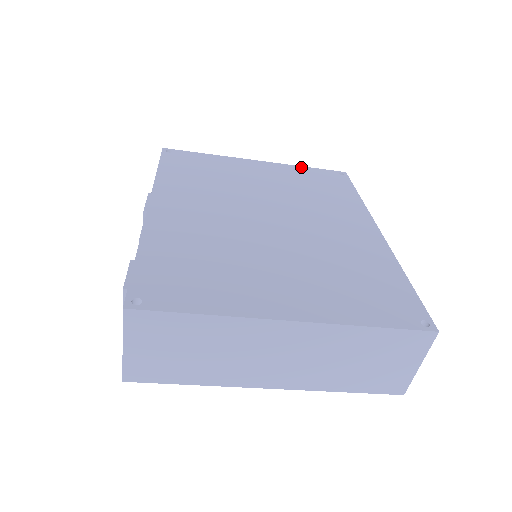
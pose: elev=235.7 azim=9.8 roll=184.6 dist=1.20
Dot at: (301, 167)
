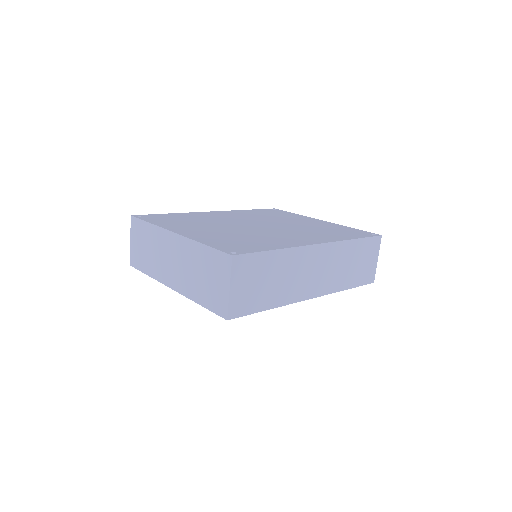
Dot at: (348, 227)
